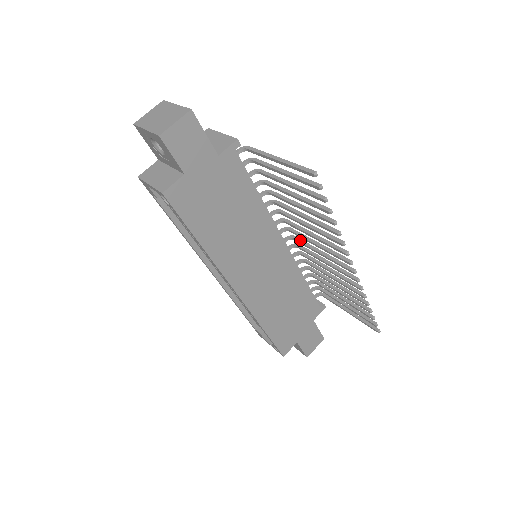
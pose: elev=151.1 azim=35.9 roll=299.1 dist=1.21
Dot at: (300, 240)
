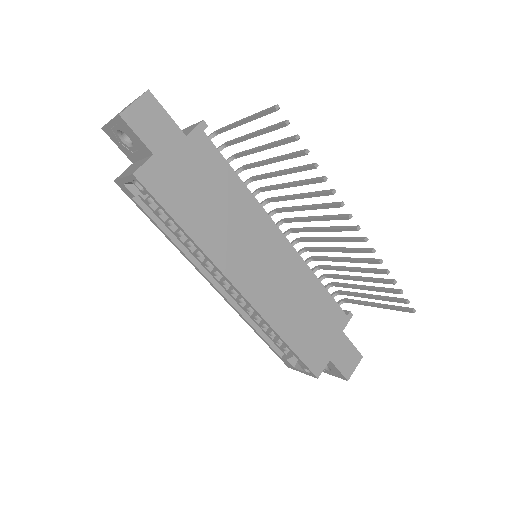
Dot at: (298, 228)
